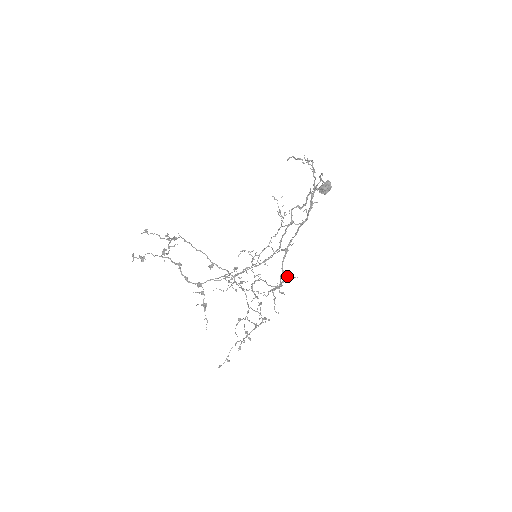
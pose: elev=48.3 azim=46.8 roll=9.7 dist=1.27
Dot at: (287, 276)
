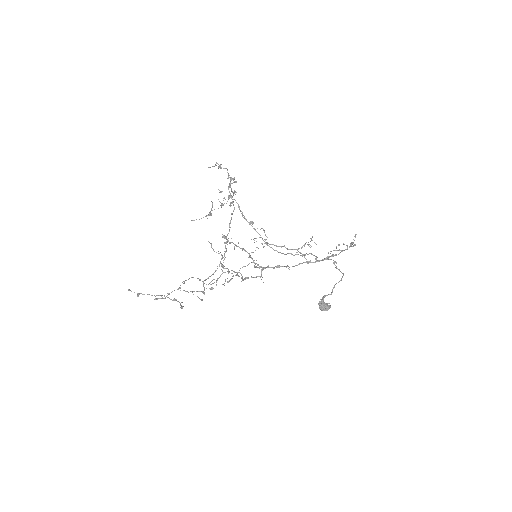
Dot at: (259, 276)
